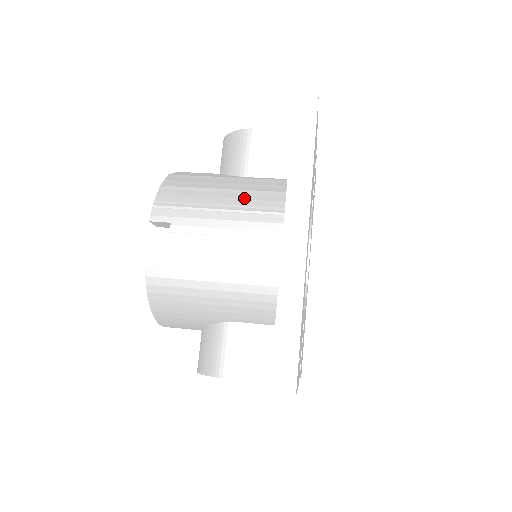
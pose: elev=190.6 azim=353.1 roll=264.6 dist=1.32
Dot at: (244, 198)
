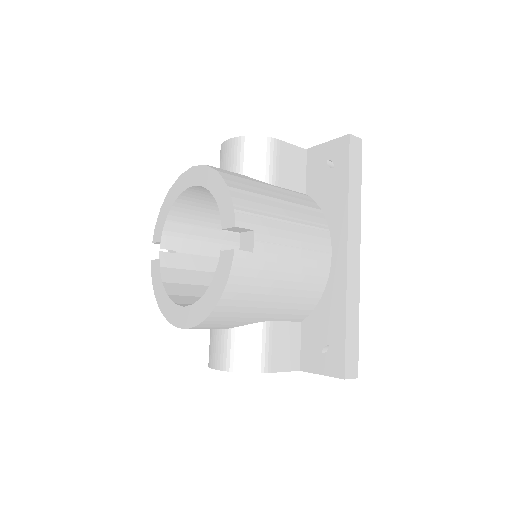
Dot at: (298, 211)
